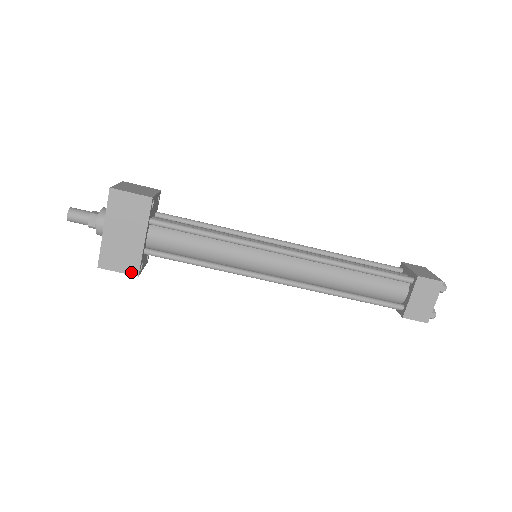
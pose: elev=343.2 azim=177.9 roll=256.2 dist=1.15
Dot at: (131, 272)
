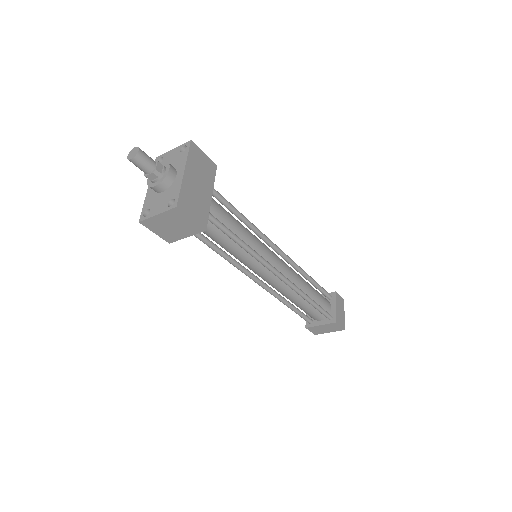
Dot at: (201, 224)
